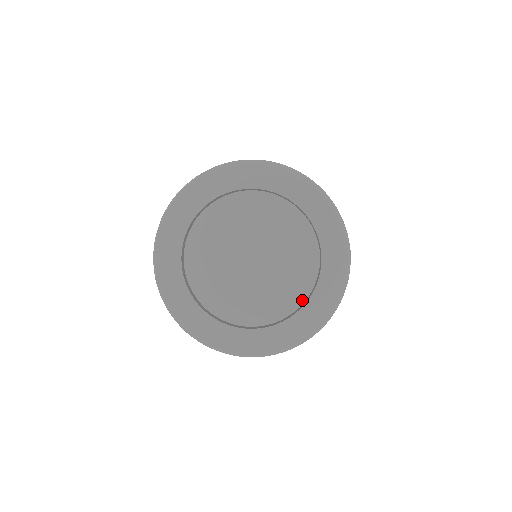
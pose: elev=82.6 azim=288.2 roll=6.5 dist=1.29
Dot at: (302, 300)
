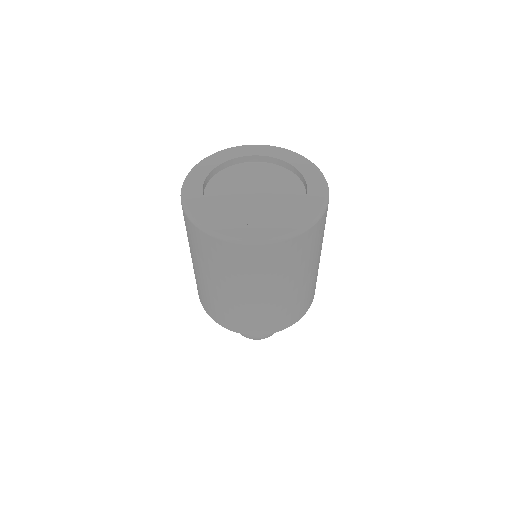
Dot at: occluded
